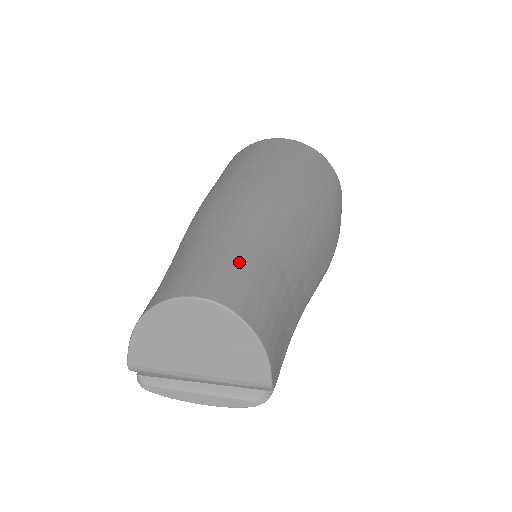
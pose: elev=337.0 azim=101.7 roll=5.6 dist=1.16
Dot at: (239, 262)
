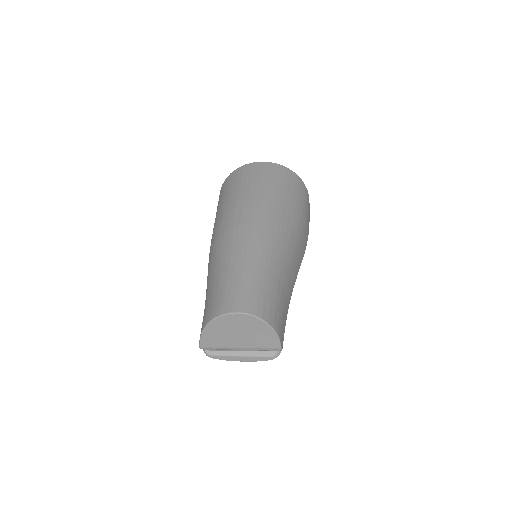
Dot at: (255, 284)
